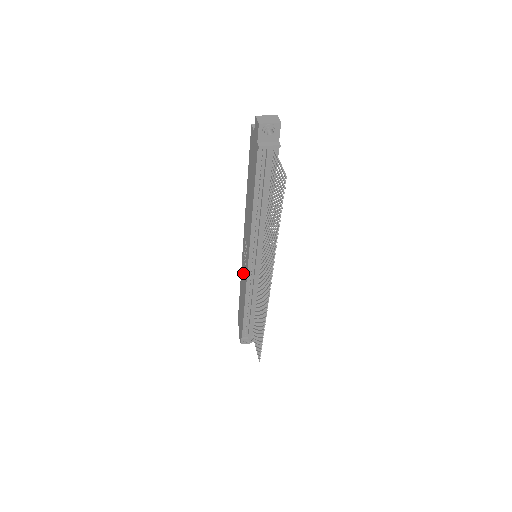
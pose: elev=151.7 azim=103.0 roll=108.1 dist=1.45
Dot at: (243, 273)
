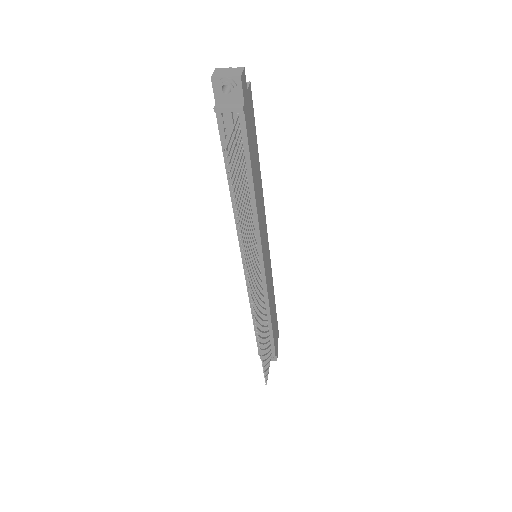
Dot at: occluded
